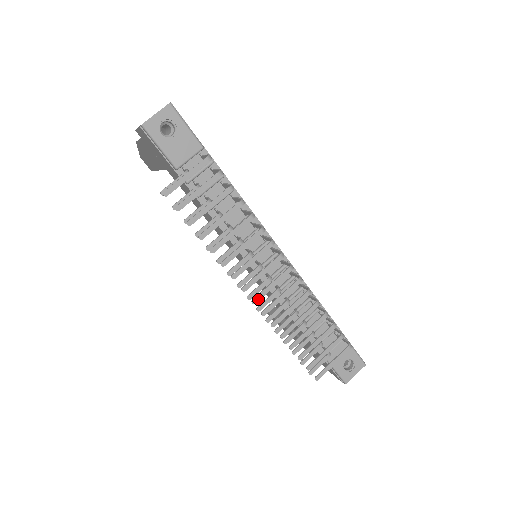
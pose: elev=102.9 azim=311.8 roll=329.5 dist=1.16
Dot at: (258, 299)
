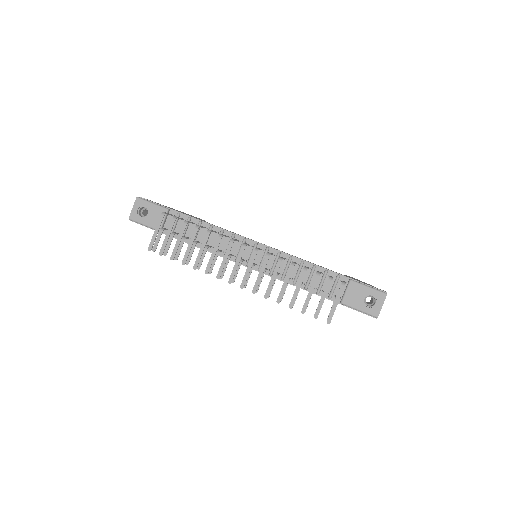
Dot at: (244, 284)
